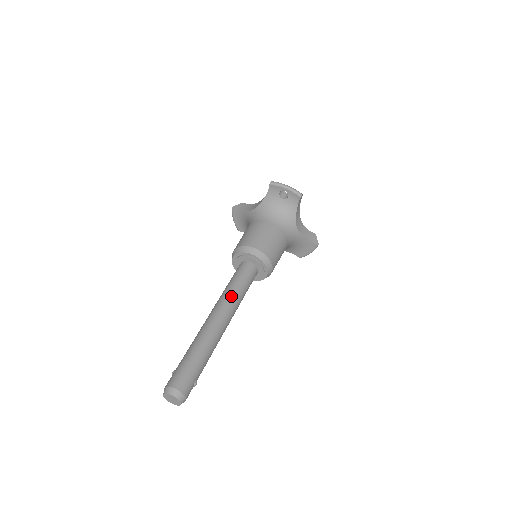
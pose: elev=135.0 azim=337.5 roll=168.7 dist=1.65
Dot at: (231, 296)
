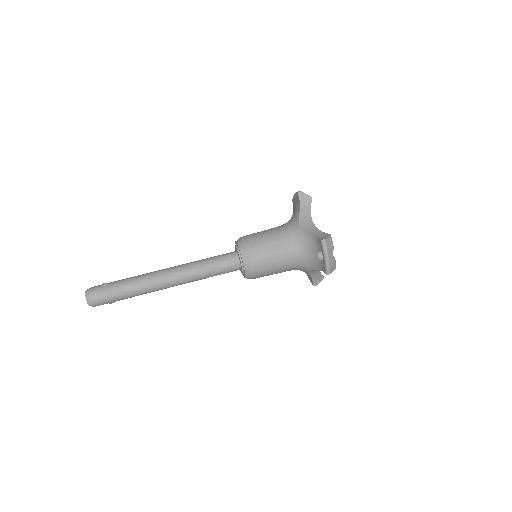
Dot at: (194, 275)
